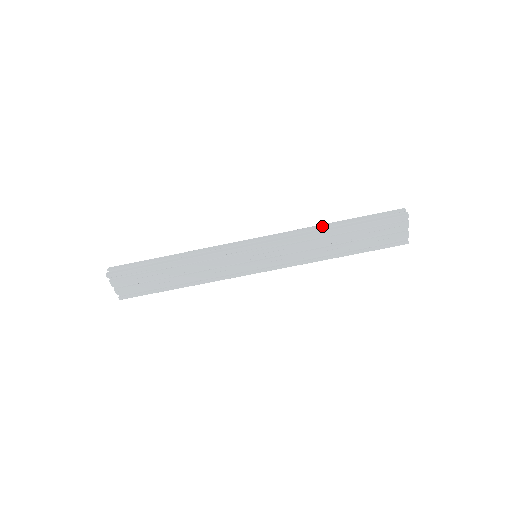
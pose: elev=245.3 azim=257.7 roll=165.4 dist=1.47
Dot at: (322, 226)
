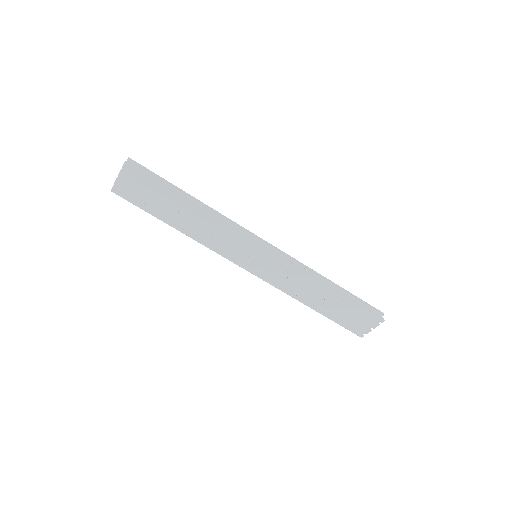
Dot at: (323, 278)
